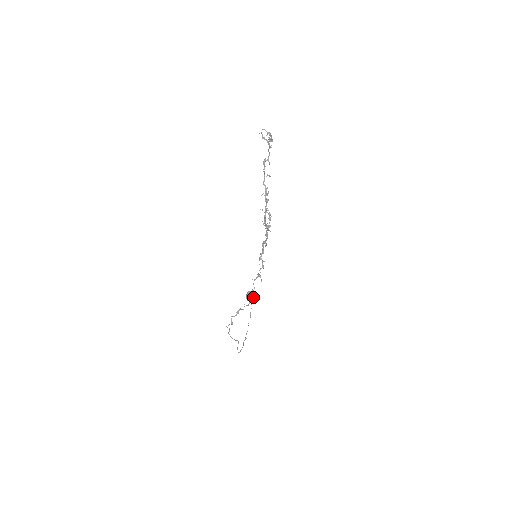
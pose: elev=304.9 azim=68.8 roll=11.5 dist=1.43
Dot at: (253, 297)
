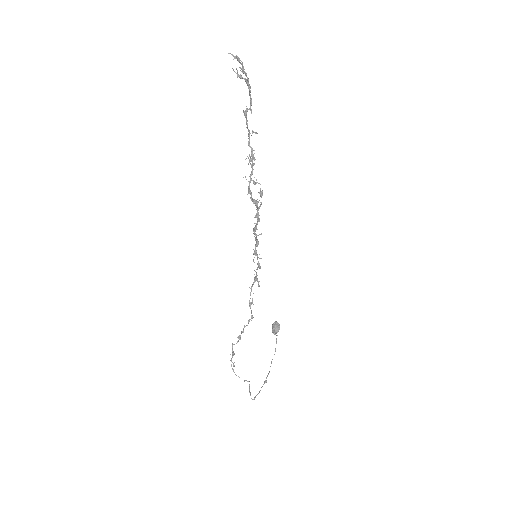
Dot at: (251, 312)
